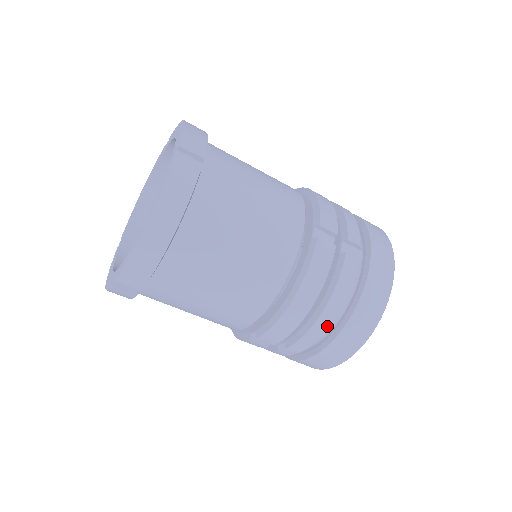
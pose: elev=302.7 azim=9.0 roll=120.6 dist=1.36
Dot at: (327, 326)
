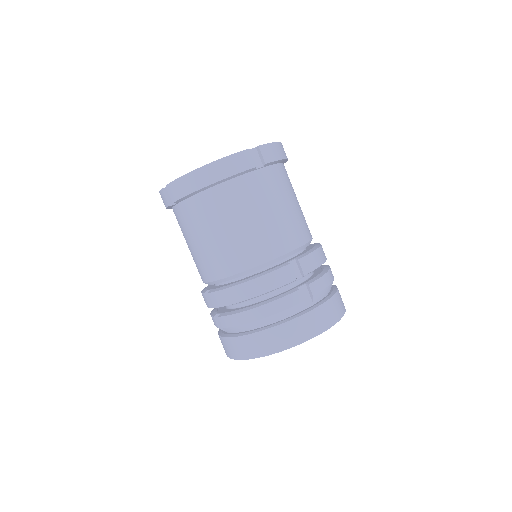
Dot at: (249, 321)
